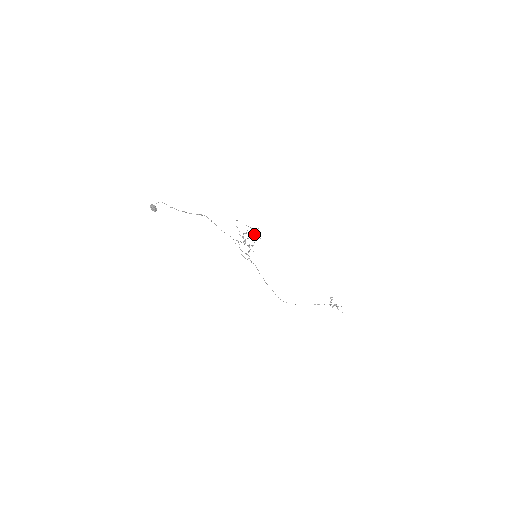
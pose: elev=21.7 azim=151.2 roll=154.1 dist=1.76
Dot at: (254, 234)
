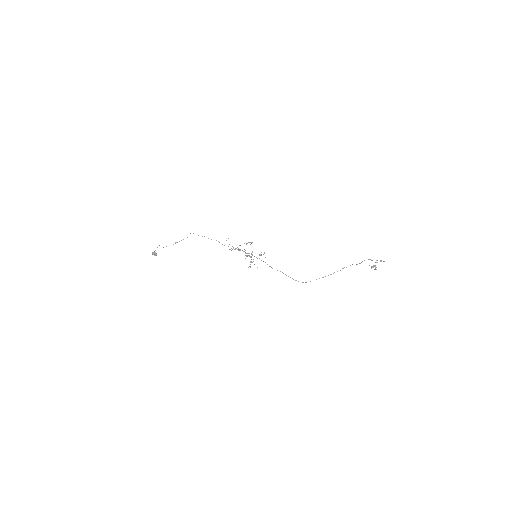
Dot at: occluded
